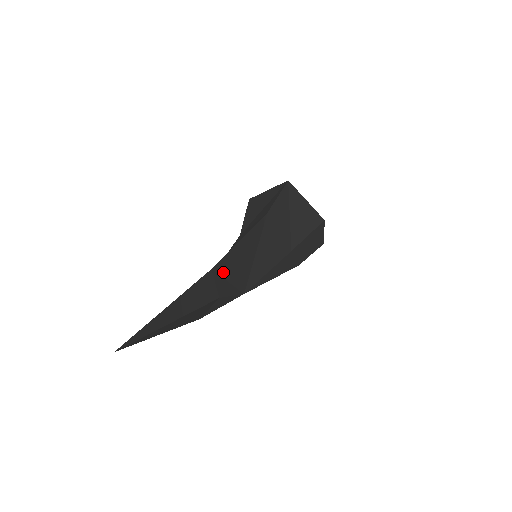
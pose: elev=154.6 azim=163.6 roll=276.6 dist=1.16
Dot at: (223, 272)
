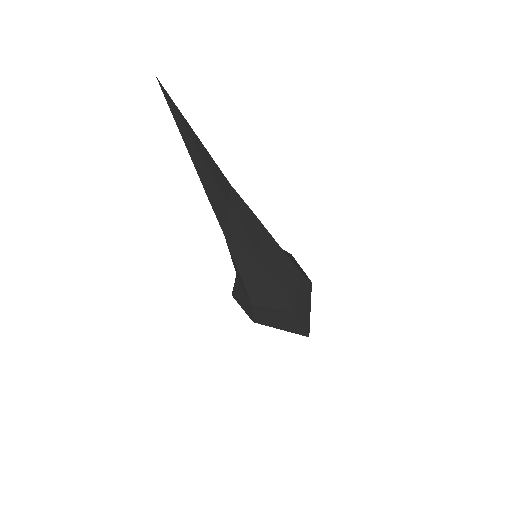
Dot at: occluded
